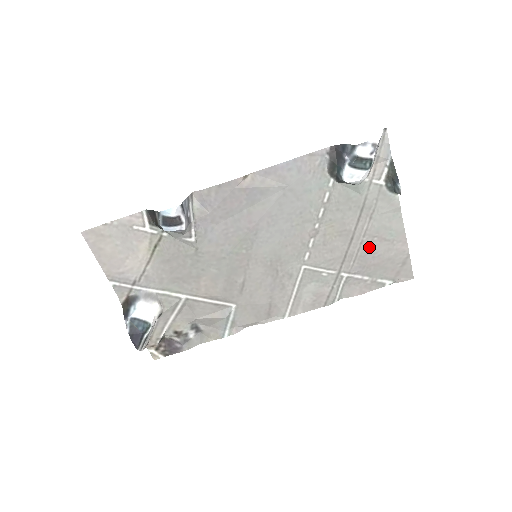
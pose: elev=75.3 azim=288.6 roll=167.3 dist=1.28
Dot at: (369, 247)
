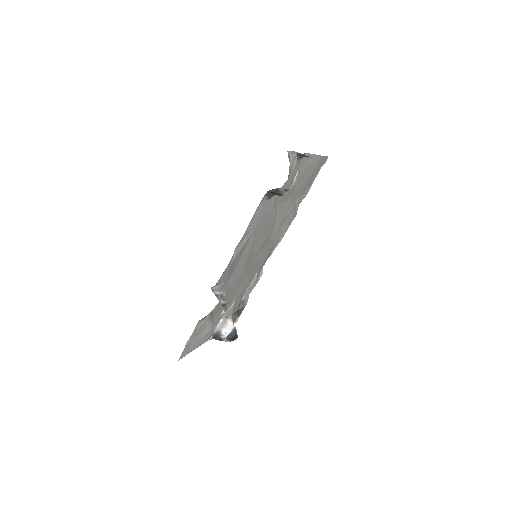
Dot at: (303, 181)
